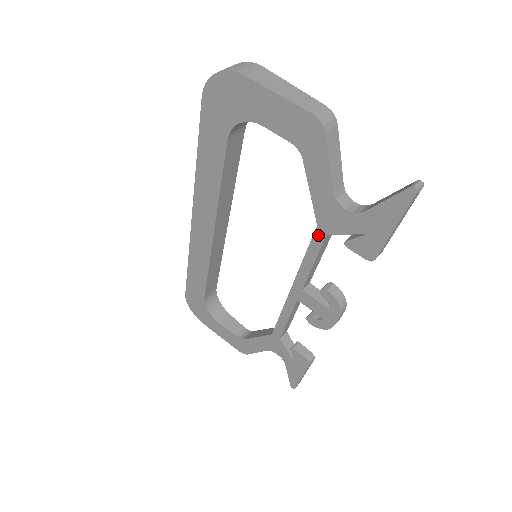
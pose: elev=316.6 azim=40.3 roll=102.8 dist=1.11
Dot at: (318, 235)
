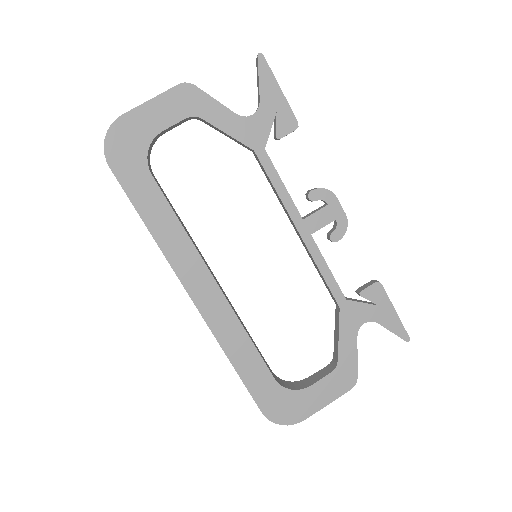
Dot at: (262, 157)
